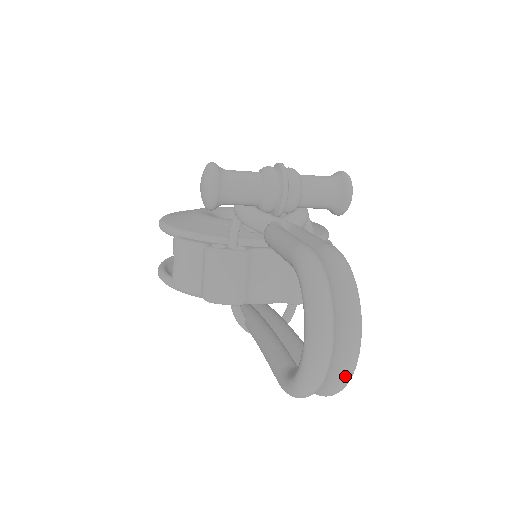
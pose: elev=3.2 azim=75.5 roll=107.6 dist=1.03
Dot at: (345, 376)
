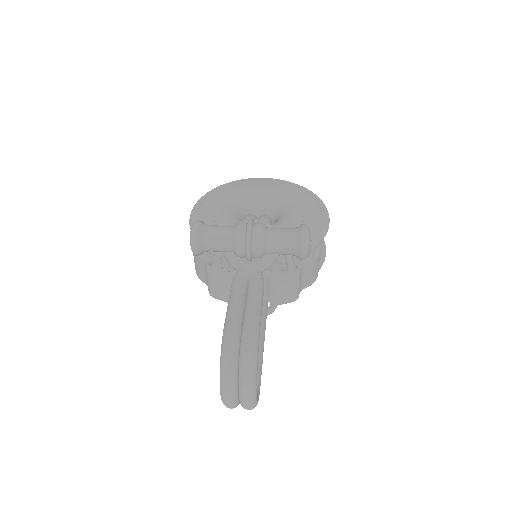
Dot at: (247, 409)
